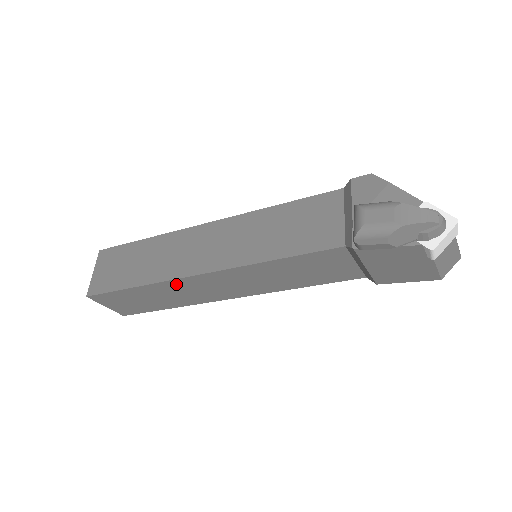
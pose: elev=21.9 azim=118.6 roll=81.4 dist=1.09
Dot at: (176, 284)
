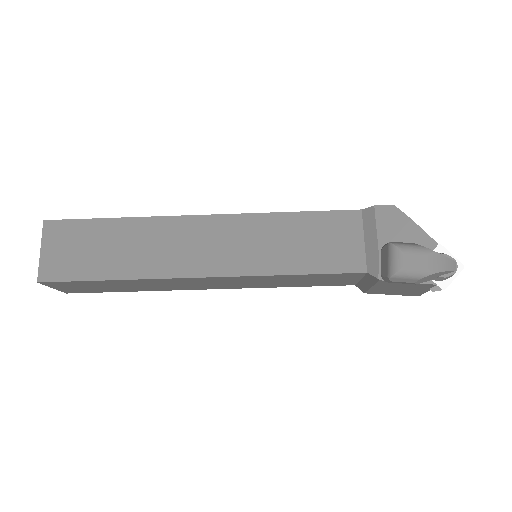
Dot at: (168, 280)
